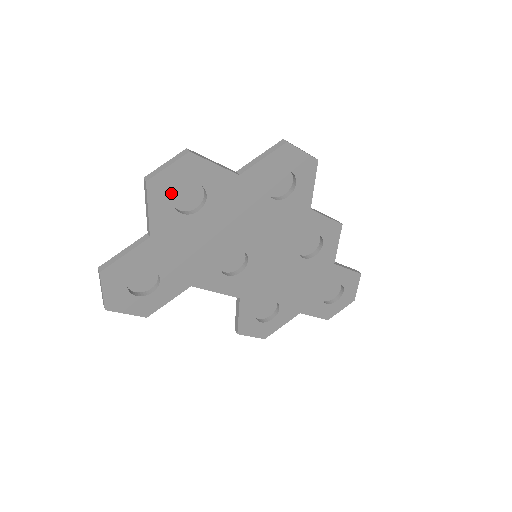
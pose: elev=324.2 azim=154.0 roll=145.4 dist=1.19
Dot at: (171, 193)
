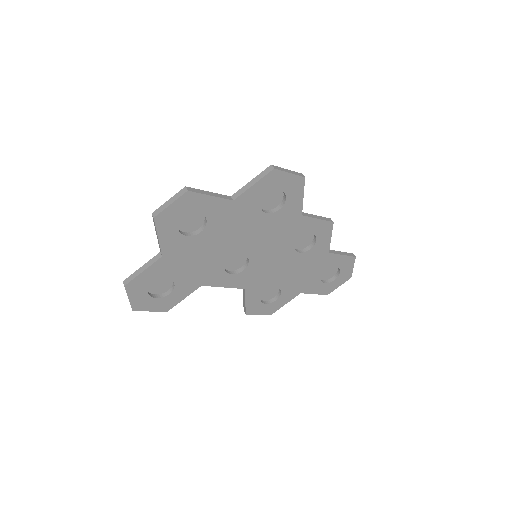
Dot at: (176, 223)
